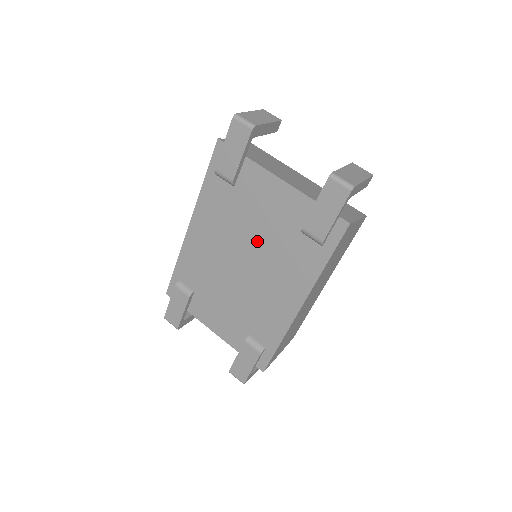
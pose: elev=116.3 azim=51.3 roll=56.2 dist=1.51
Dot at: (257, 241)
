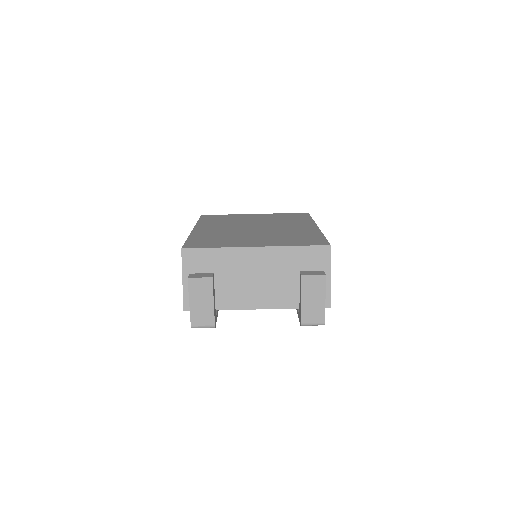
Dot at: occluded
